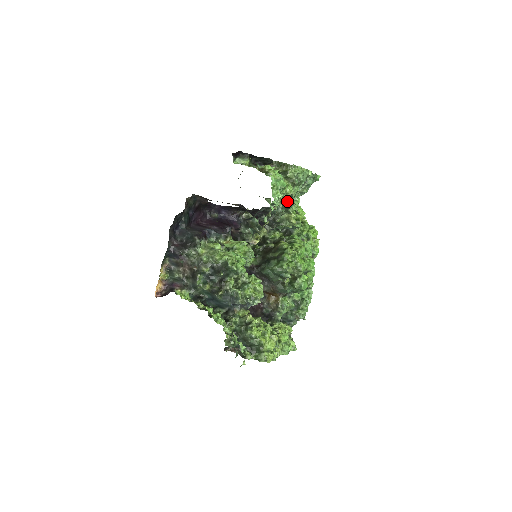
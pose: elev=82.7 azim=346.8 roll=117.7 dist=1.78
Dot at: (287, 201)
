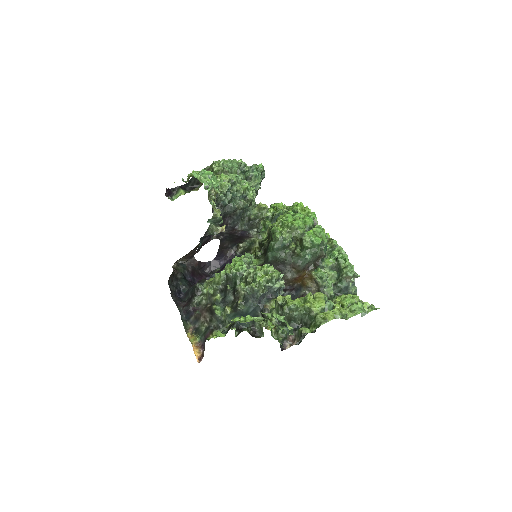
Dot at: (230, 186)
